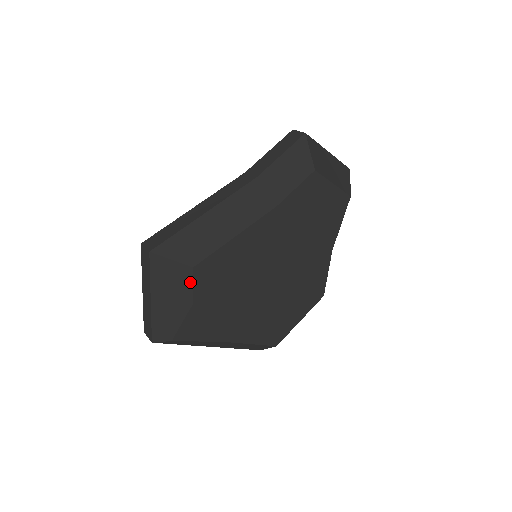
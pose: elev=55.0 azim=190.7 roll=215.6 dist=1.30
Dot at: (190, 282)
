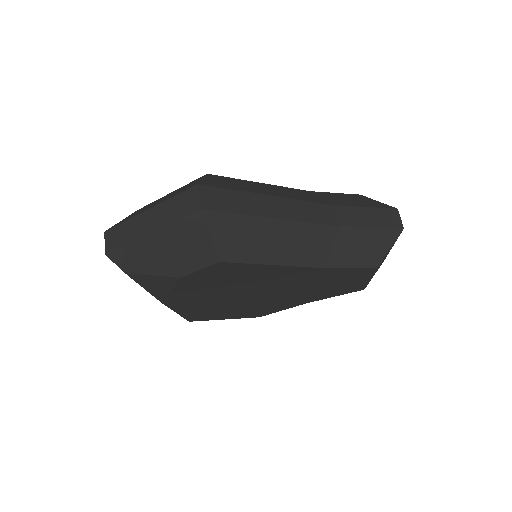
Dot at: (202, 265)
